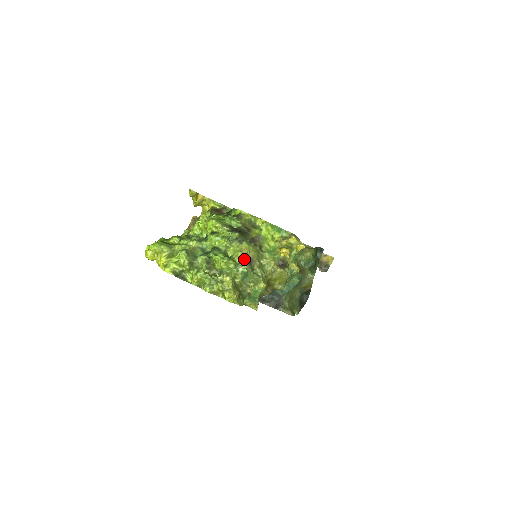
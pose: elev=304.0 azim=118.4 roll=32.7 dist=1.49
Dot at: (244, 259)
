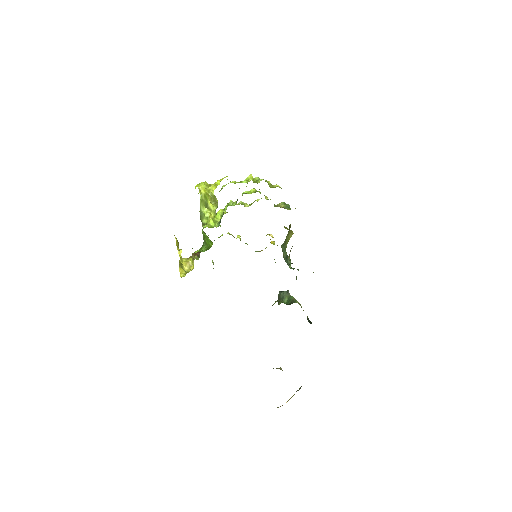
Dot at: occluded
